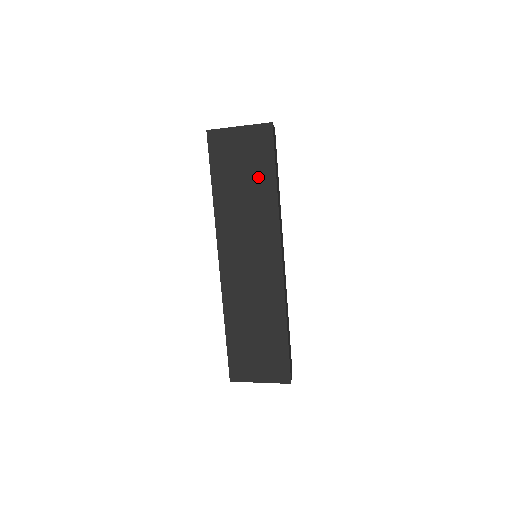
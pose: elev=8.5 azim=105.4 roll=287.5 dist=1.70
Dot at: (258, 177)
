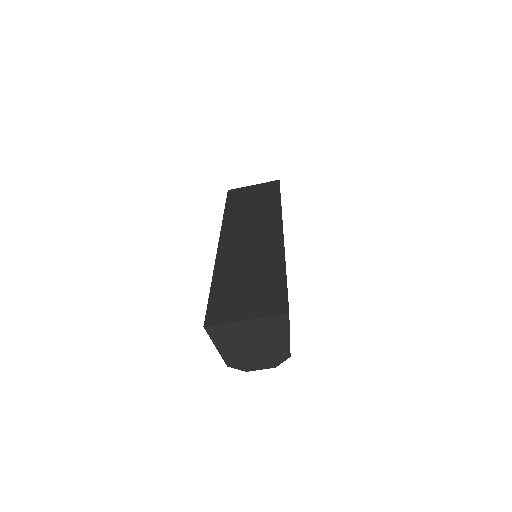
Dot at: (265, 199)
